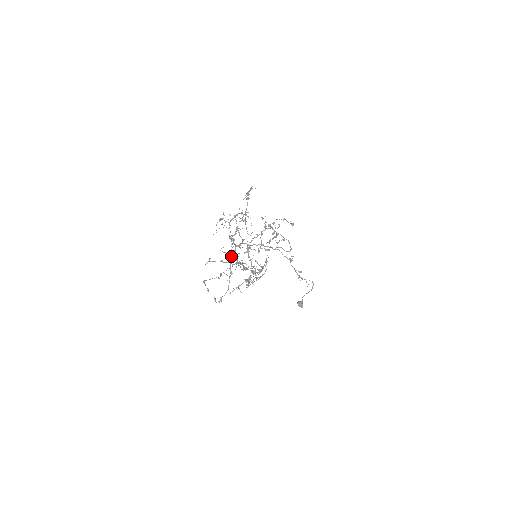
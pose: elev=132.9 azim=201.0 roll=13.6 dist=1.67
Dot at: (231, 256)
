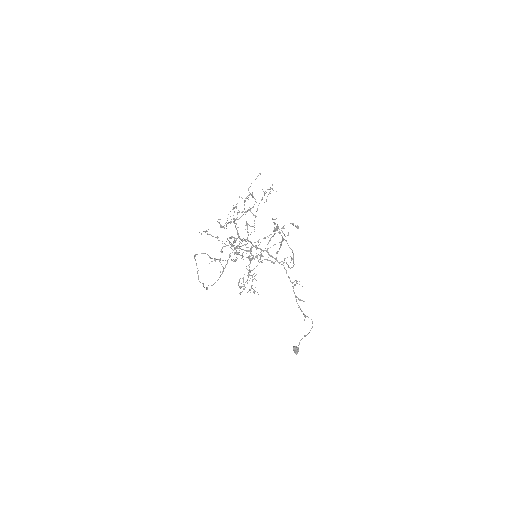
Dot at: (224, 228)
